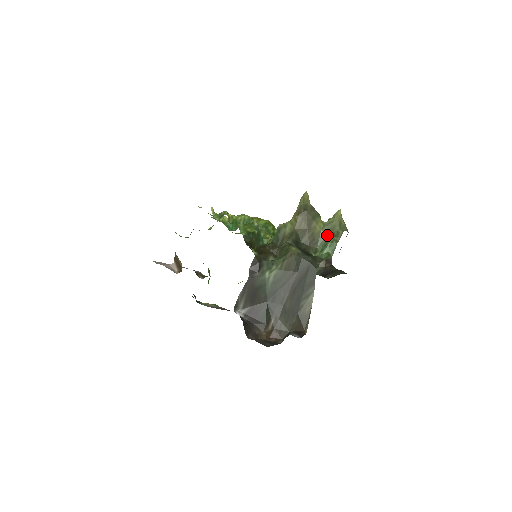
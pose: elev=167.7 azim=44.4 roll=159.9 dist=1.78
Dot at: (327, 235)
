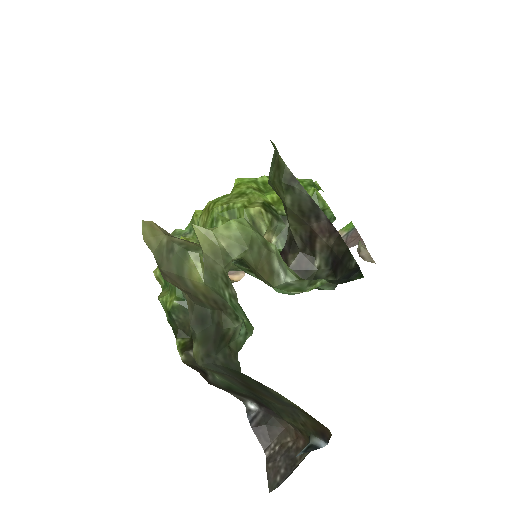
Dot at: (218, 290)
